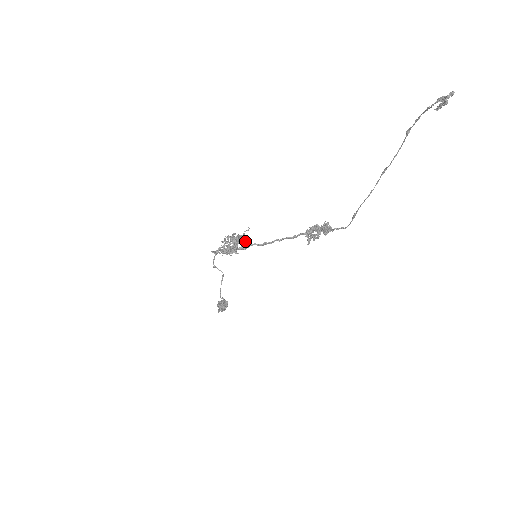
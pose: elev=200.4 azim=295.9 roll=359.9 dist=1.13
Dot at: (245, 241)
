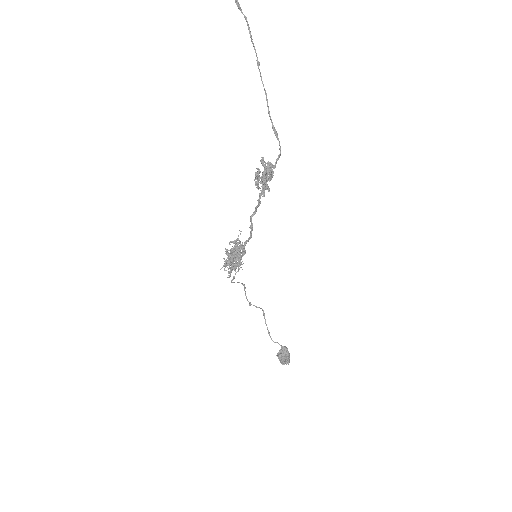
Dot at: (241, 245)
